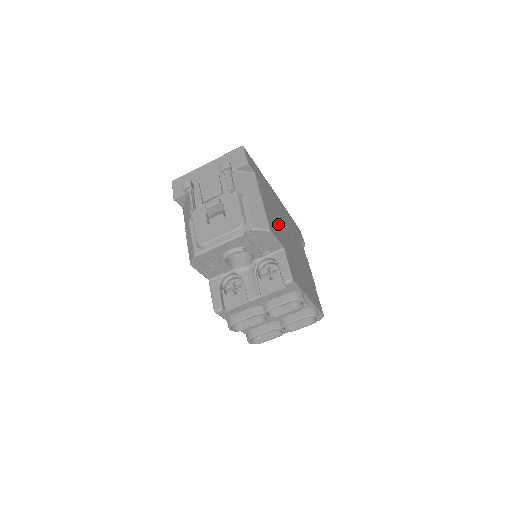
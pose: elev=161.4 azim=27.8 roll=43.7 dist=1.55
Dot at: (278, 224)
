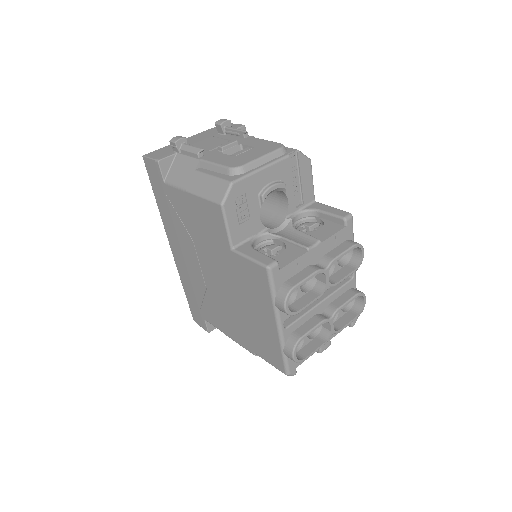
Dot at: occluded
